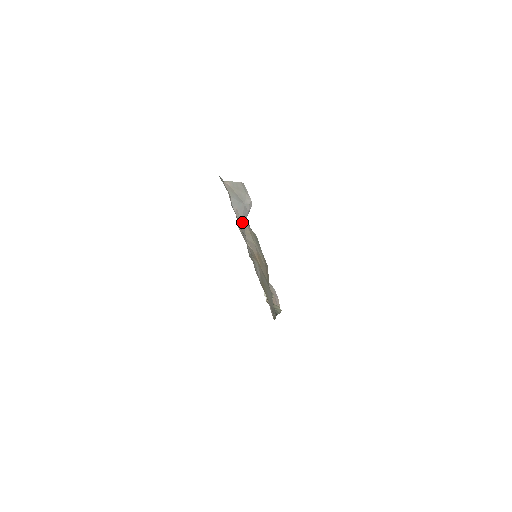
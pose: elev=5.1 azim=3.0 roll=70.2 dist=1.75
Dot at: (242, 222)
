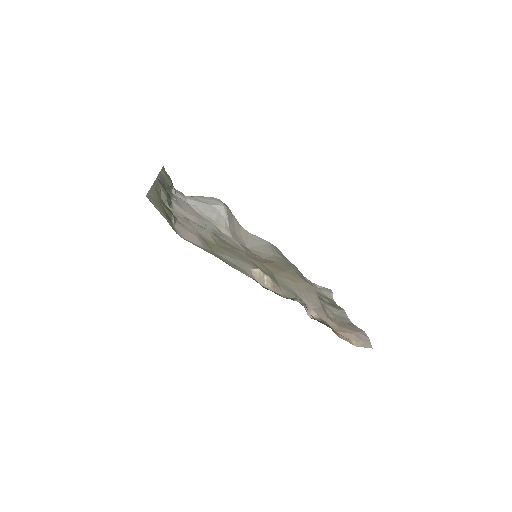
Dot at: (208, 216)
